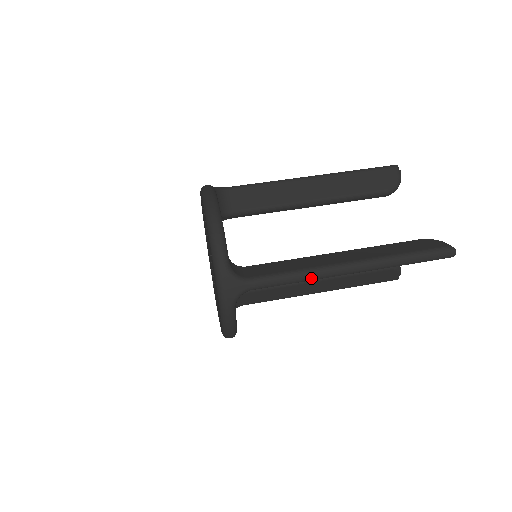
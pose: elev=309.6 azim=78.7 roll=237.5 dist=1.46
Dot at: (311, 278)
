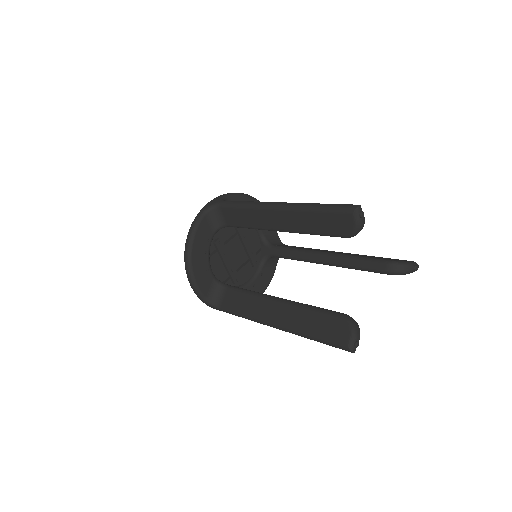
Dot at: (252, 204)
